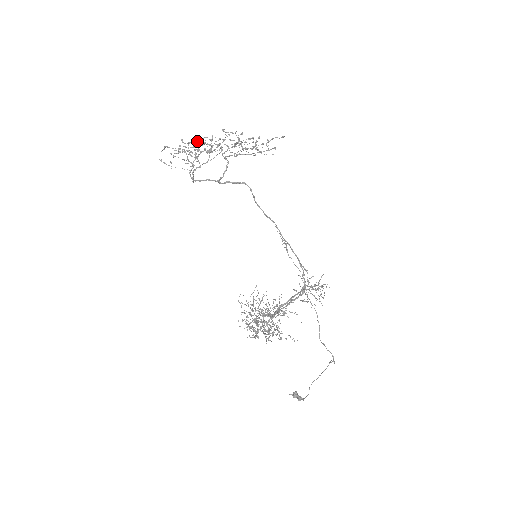
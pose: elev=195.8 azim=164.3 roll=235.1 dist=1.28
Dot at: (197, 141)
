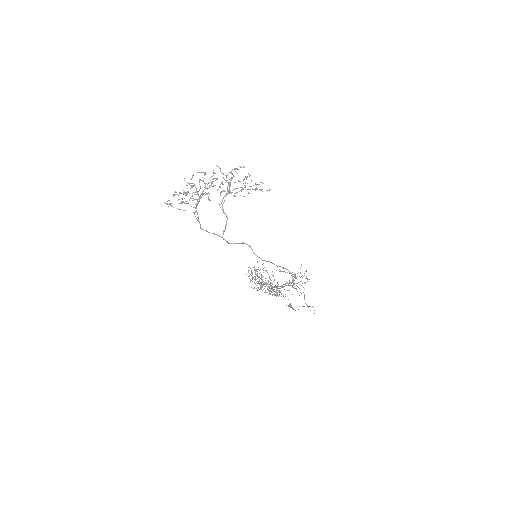
Dot at: occluded
